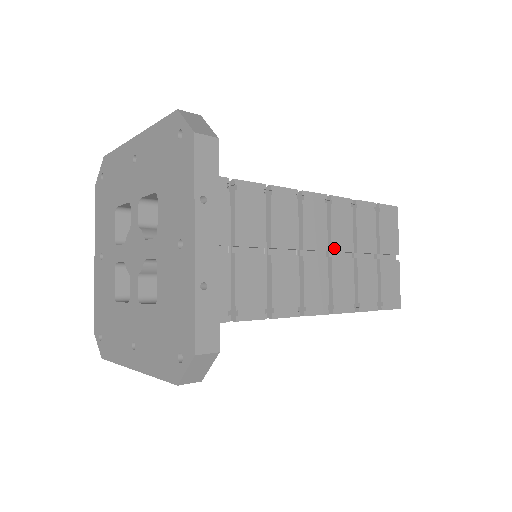
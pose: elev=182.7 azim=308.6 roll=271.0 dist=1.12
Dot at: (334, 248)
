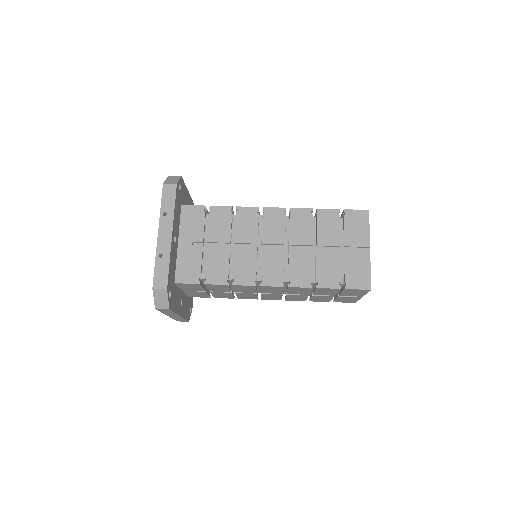
Dot at: (292, 242)
